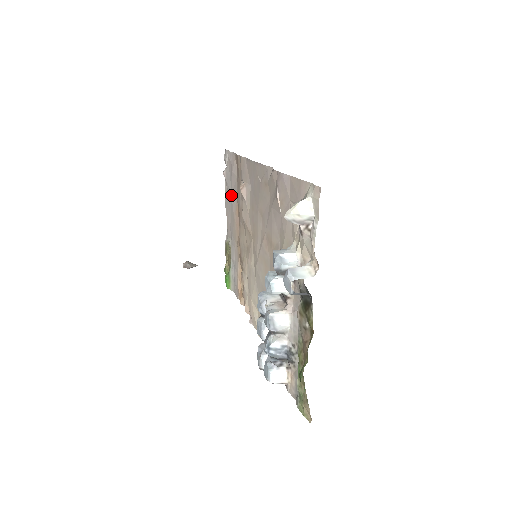
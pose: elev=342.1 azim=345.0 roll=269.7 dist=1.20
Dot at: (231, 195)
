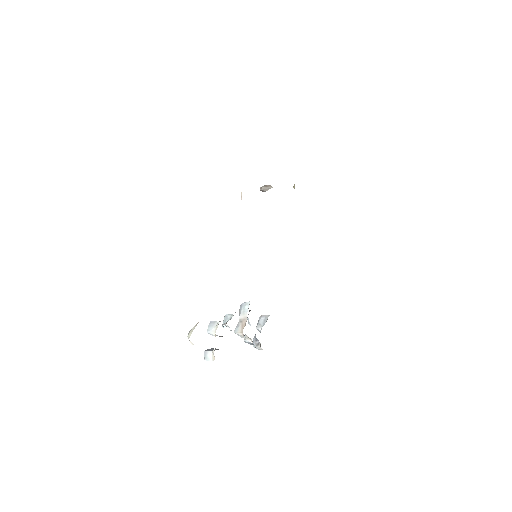
Dot at: occluded
